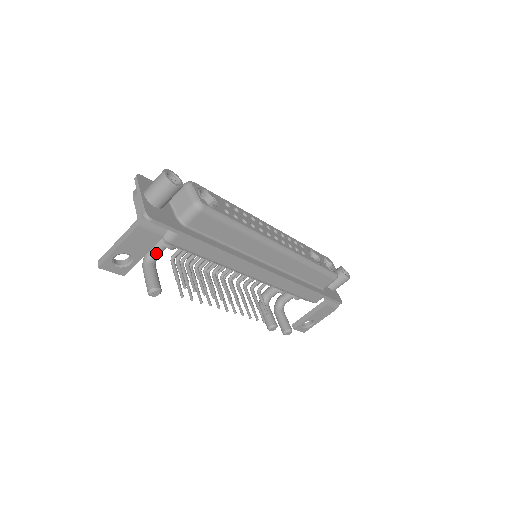
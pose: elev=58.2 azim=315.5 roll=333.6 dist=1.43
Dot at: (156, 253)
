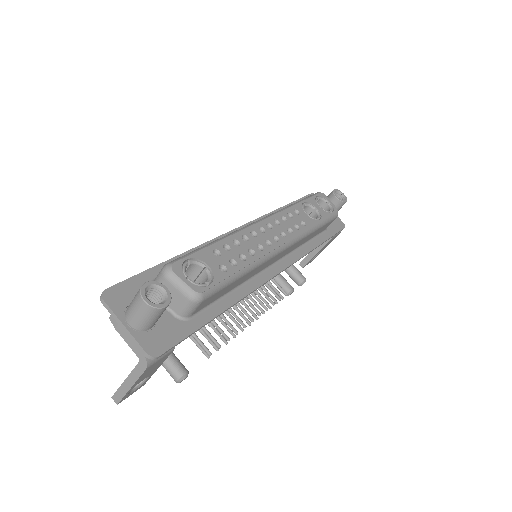
Dot at: occluded
